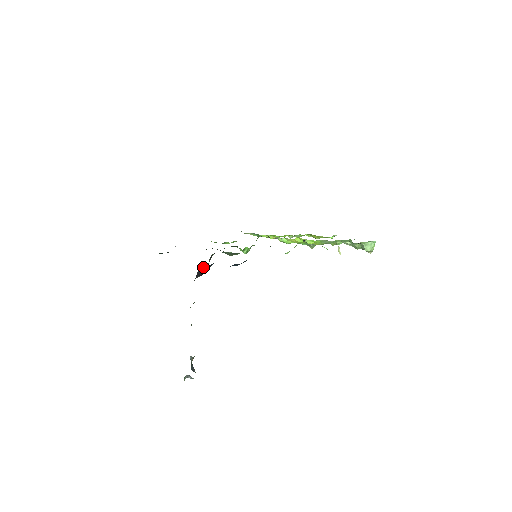
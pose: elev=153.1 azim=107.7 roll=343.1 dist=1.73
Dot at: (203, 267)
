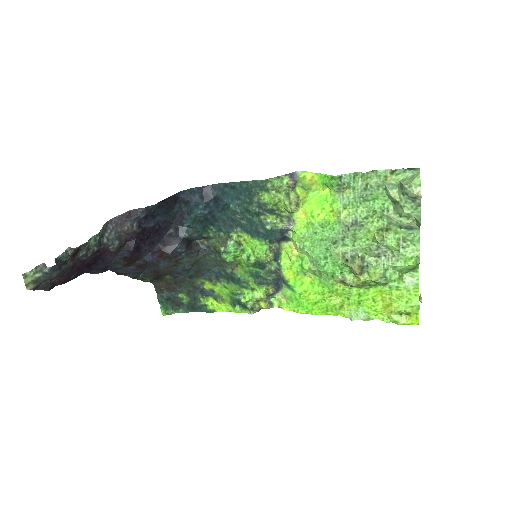
Dot at: (173, 233)
